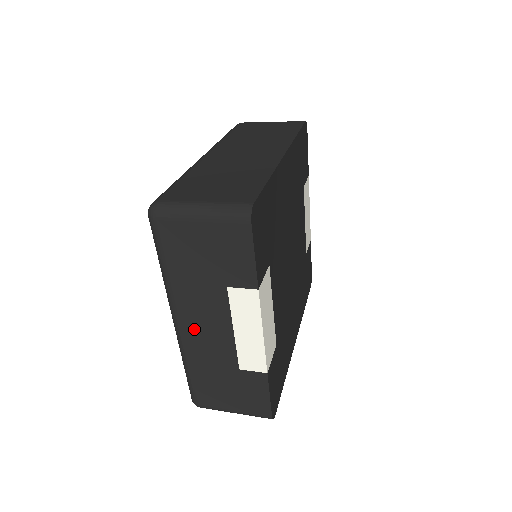
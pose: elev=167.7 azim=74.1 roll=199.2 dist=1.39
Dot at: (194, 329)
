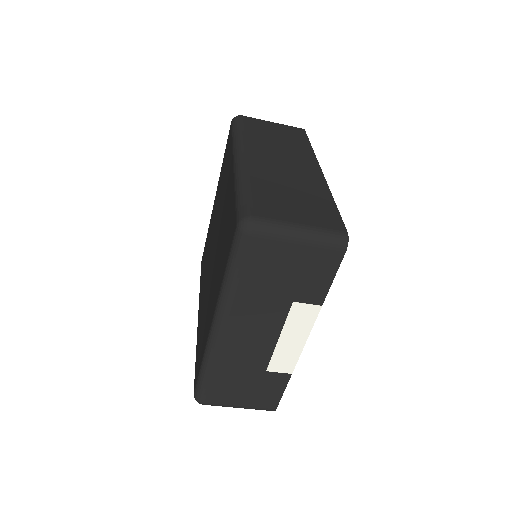
Dot at: (238, 336)
